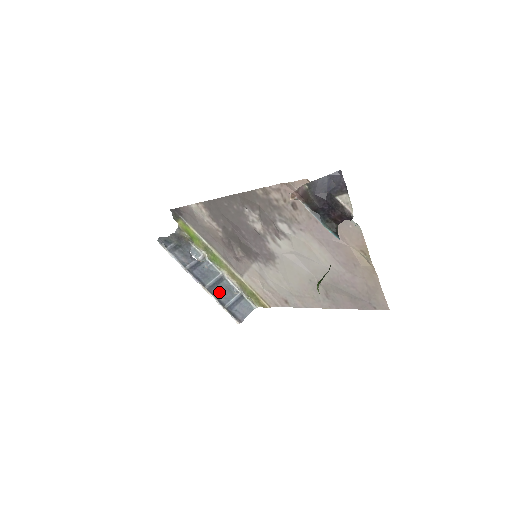
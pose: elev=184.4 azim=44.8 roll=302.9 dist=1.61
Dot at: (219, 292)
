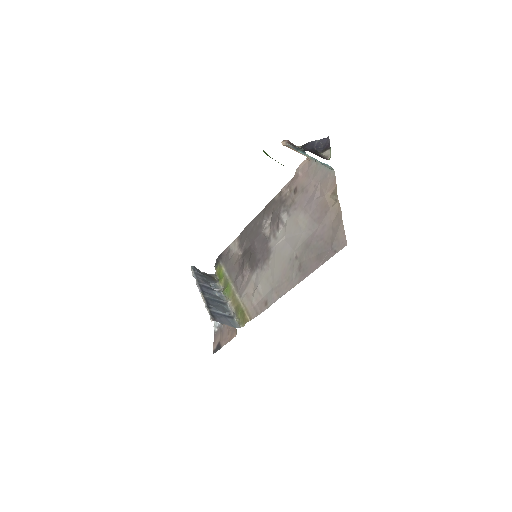
Dot at: (213, 304)
